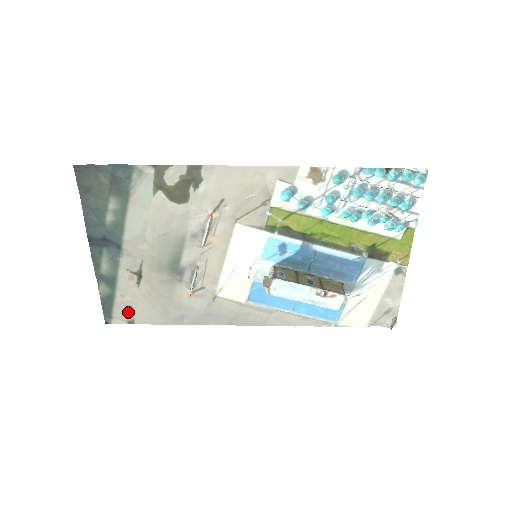
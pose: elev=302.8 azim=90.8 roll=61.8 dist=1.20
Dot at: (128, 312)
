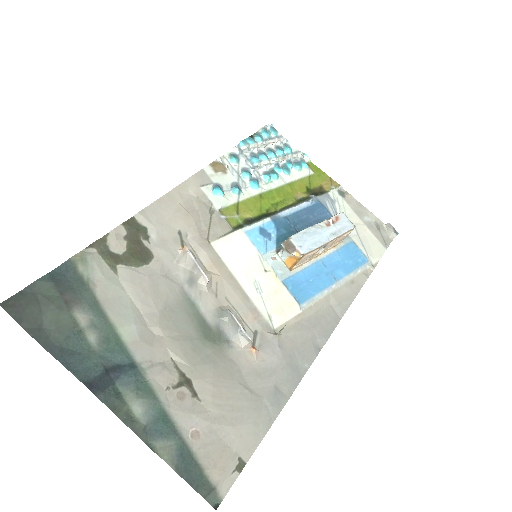
Dot at: (223, 453)
